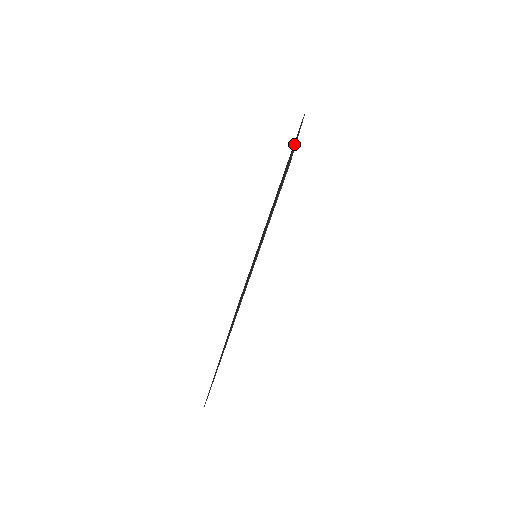
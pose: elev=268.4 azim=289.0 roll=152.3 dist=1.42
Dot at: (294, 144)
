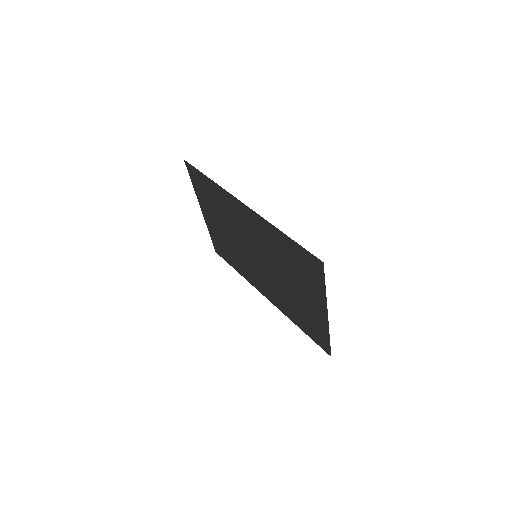
Dot at: (207, 219)
